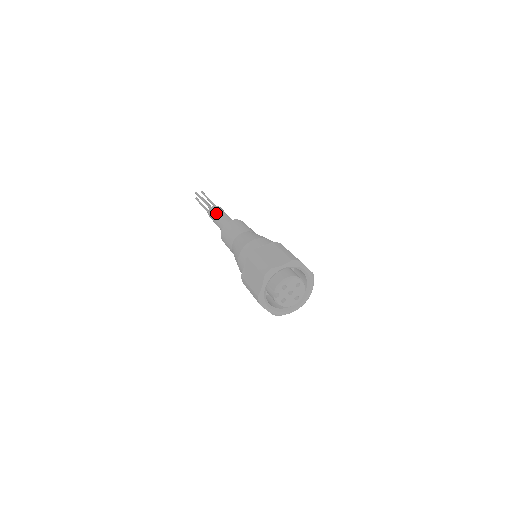
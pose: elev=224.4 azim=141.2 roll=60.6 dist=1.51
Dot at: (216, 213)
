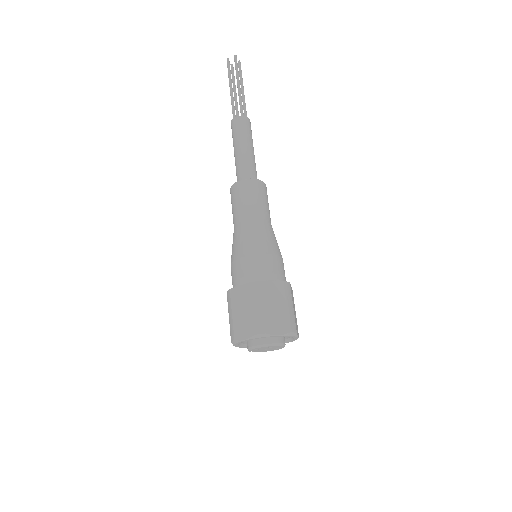
Dot at: (233, 141)
